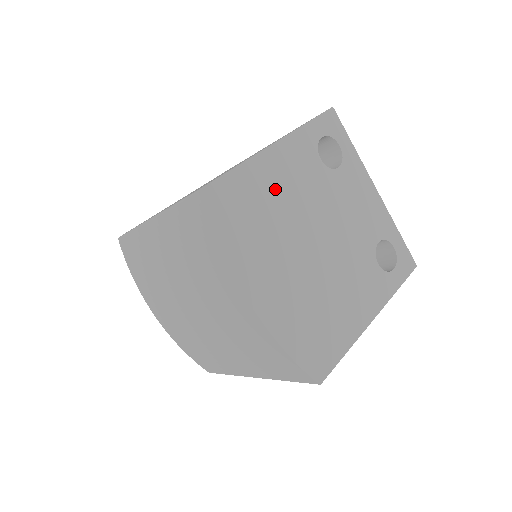
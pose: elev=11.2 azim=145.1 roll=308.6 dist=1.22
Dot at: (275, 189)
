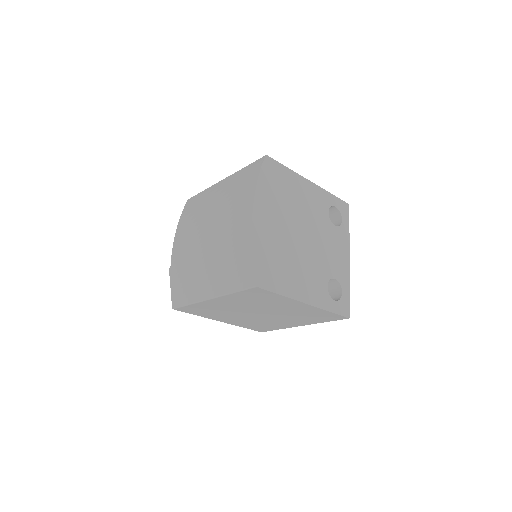
Dot at: (298, 194)
